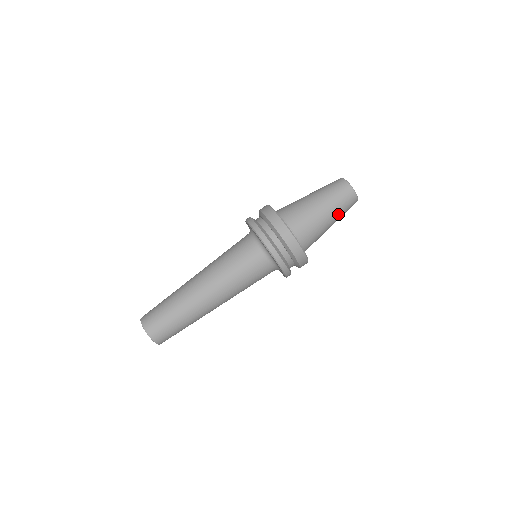
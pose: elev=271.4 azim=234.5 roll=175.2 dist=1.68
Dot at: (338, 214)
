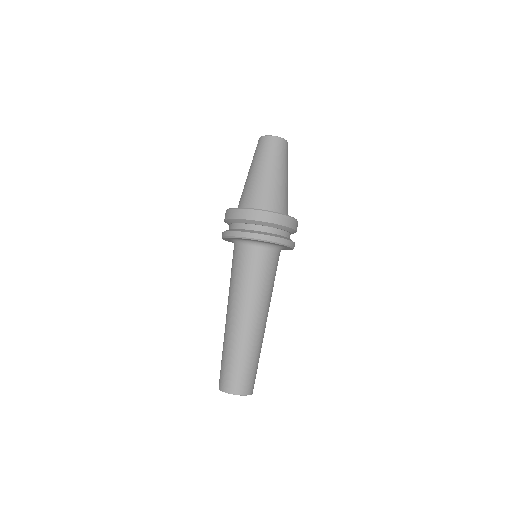
Dot at: (285, 166)
